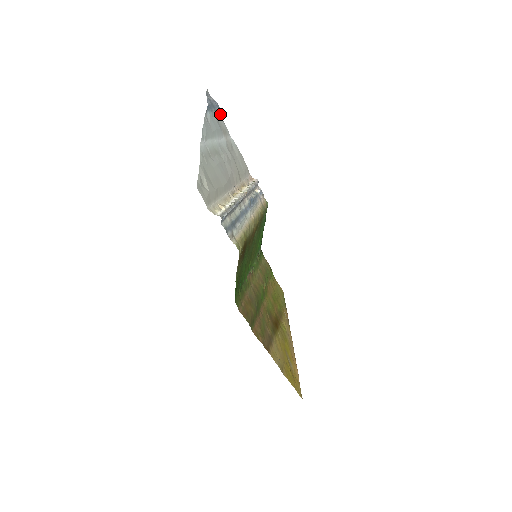
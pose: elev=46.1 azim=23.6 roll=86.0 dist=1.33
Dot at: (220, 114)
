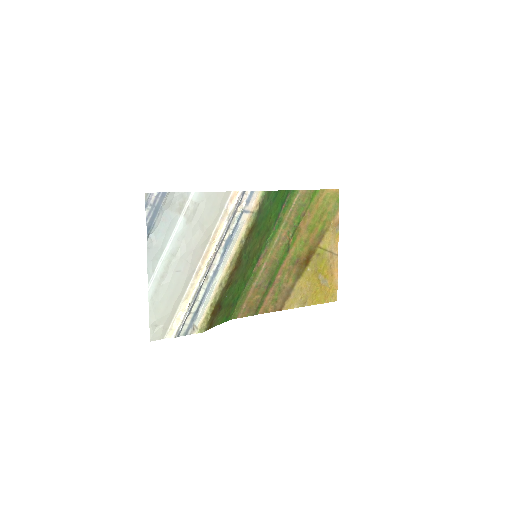
Dot at: (169, 197)
